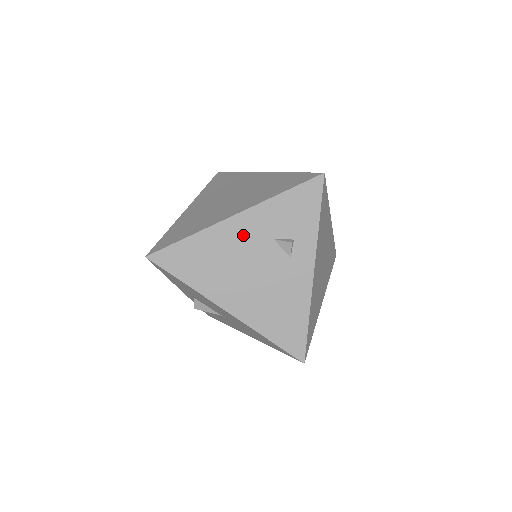
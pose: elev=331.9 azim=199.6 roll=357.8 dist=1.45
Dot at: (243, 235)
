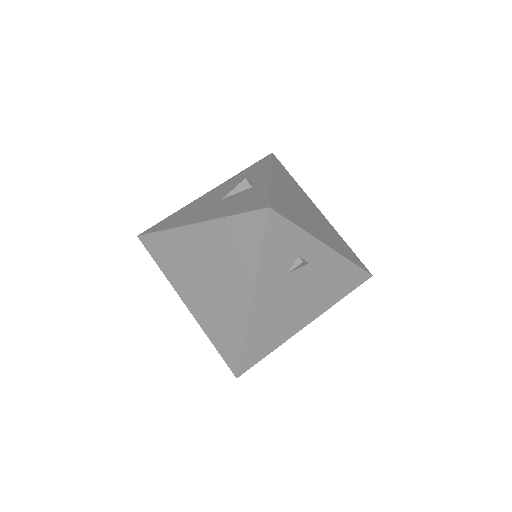
Dot at: (269, 298)
